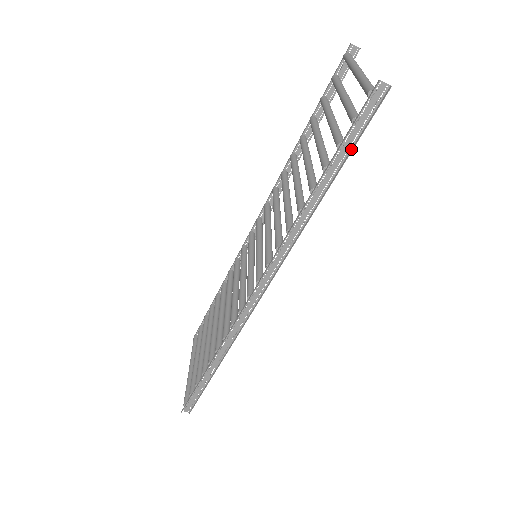
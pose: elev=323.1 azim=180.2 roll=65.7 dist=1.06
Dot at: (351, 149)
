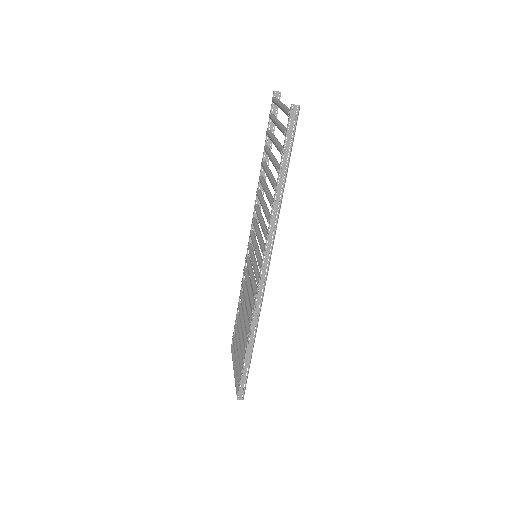
Dot at: (290, 152)
